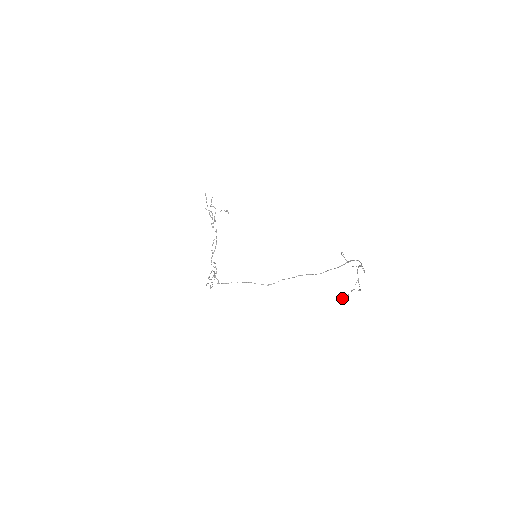
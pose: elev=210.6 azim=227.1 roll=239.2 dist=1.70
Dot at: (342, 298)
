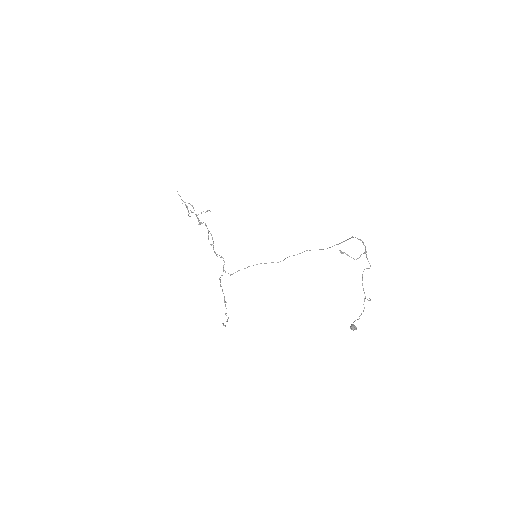
Dot at: (354, 327)
